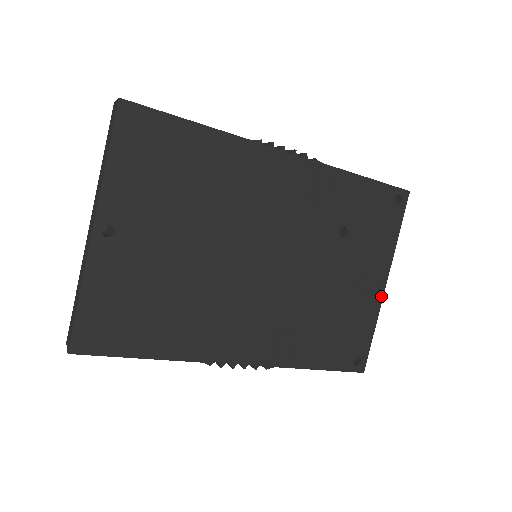
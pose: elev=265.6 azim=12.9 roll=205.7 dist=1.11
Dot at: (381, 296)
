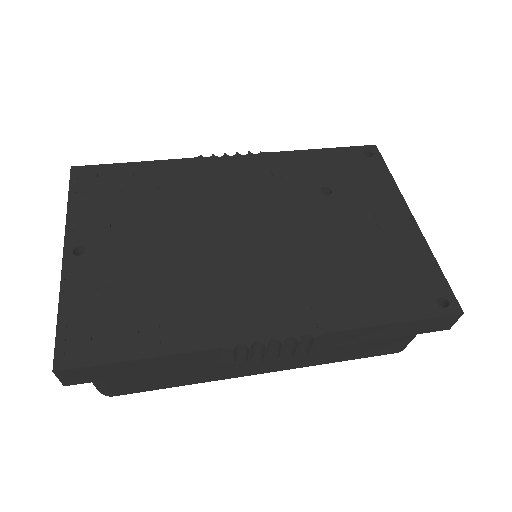
Dot at: (416, 229)
